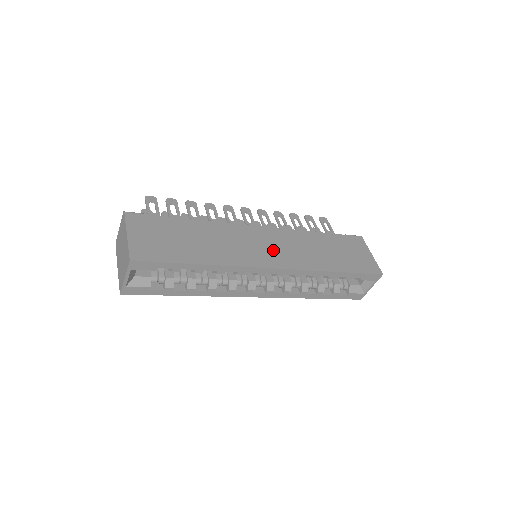
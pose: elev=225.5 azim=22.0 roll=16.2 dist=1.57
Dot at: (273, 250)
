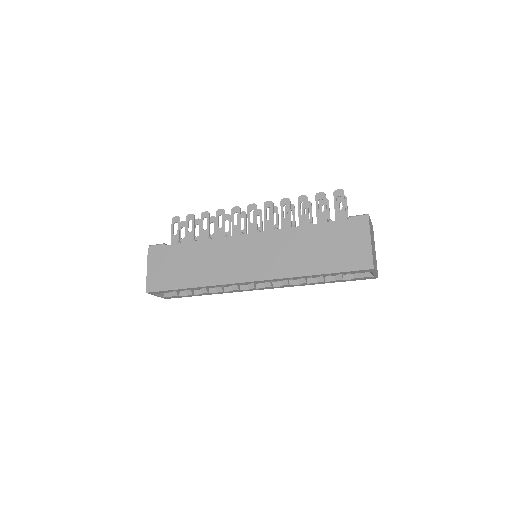
Dot at: (254, 261)
